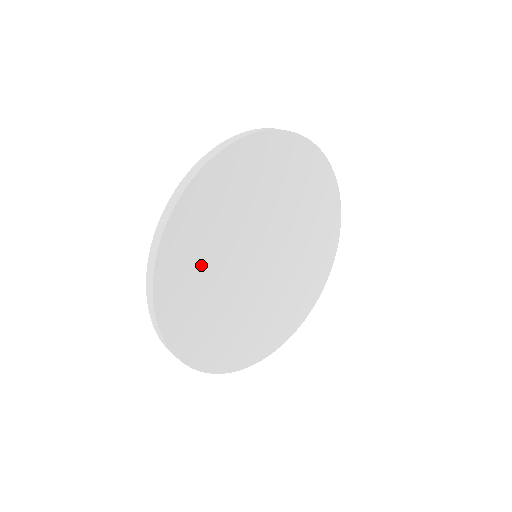
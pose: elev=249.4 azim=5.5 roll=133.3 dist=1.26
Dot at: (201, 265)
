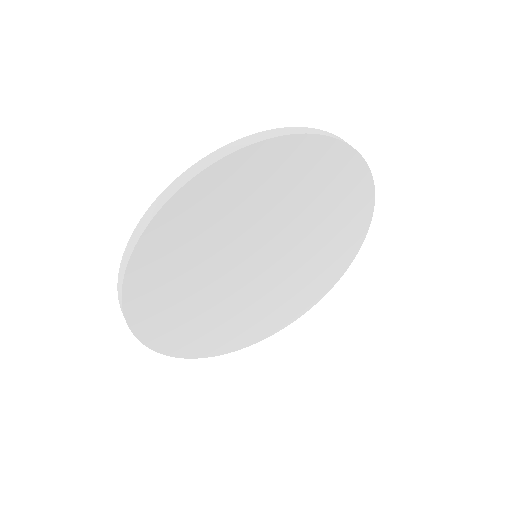
Dot at: (191, 252)
